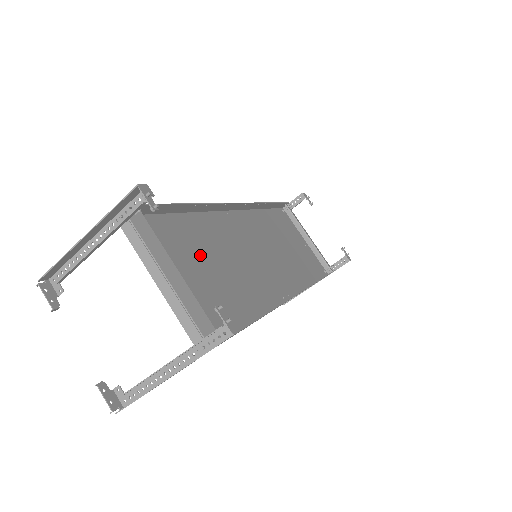
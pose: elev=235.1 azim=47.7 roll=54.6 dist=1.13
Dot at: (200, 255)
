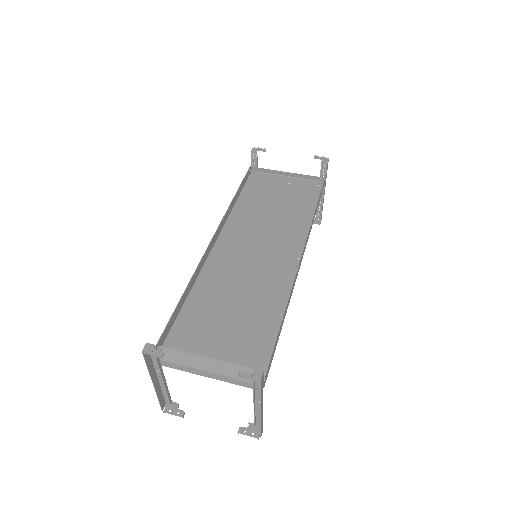
Dot at: (217, 317)
